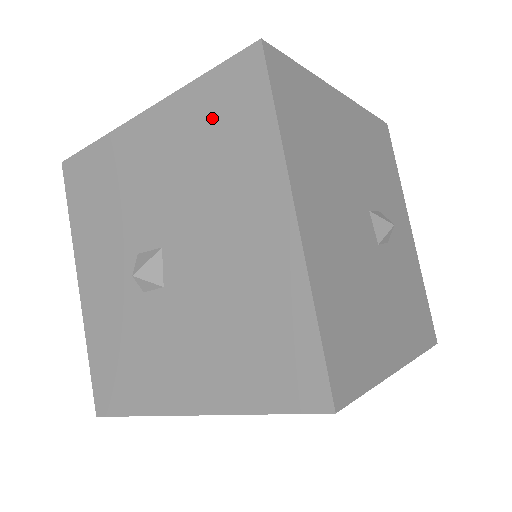
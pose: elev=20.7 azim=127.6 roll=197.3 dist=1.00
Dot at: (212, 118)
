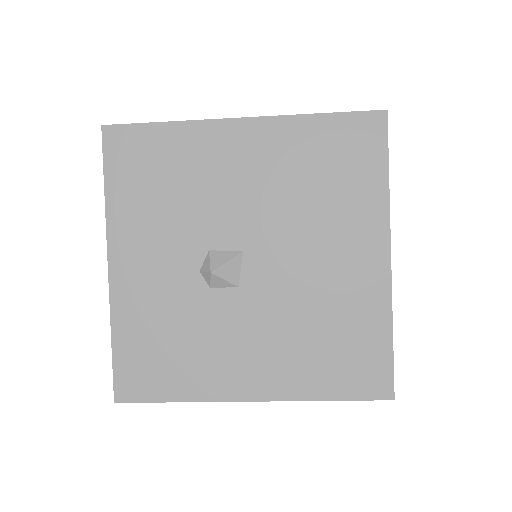
Dot at: (326, 154)
